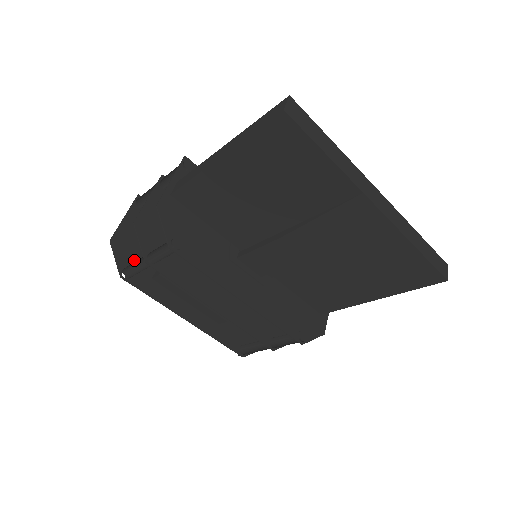
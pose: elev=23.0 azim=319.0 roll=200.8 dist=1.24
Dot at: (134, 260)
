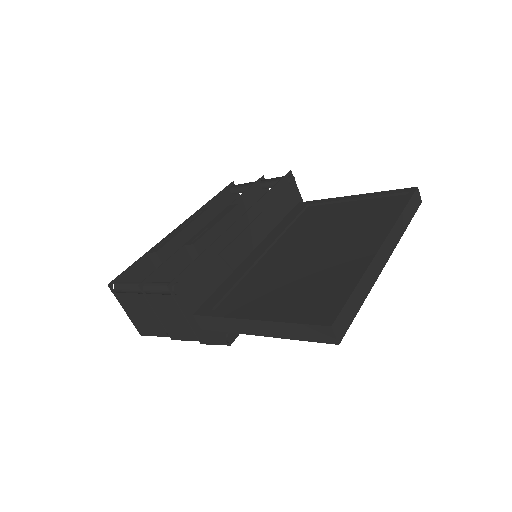
Dot at: occluded
